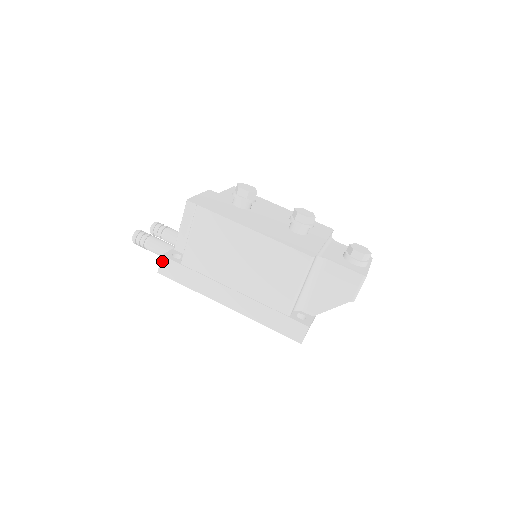
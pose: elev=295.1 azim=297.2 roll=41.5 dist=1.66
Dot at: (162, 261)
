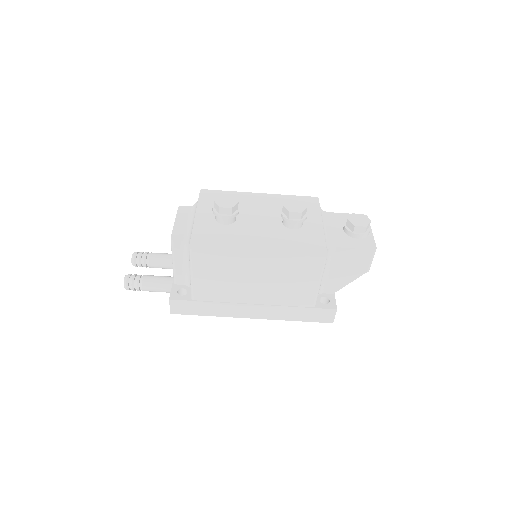
Dot at: (171, 304)
